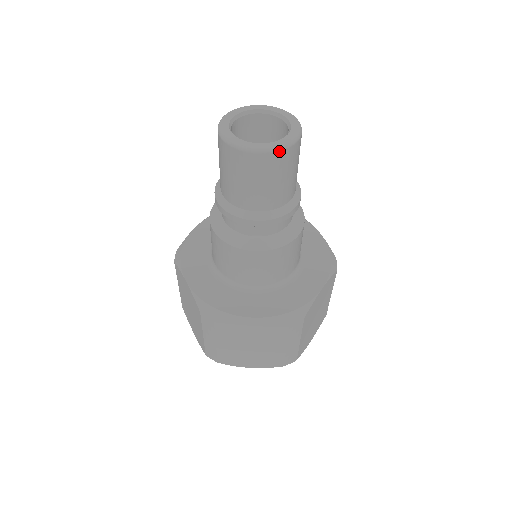
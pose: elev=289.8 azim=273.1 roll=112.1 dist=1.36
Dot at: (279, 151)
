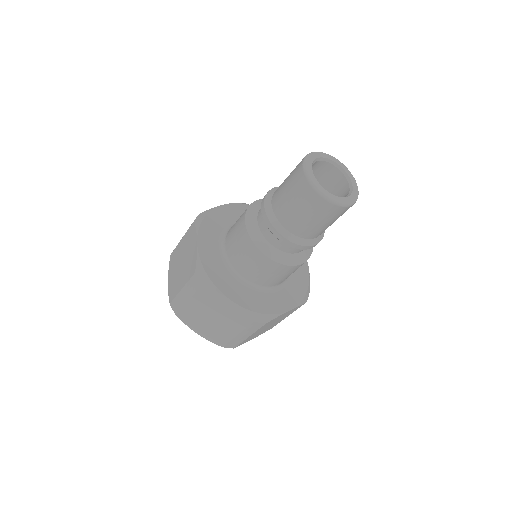
Dot at: (336, 205)
